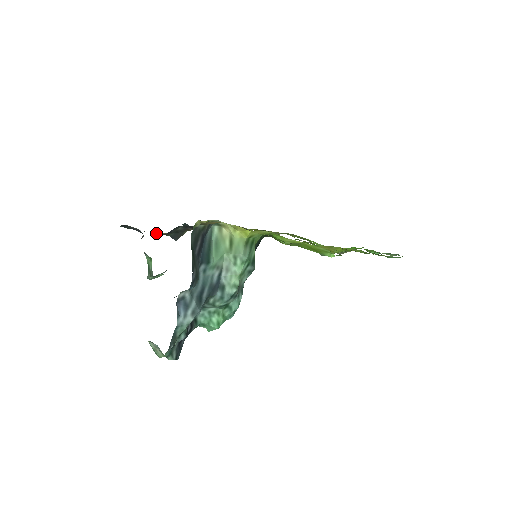
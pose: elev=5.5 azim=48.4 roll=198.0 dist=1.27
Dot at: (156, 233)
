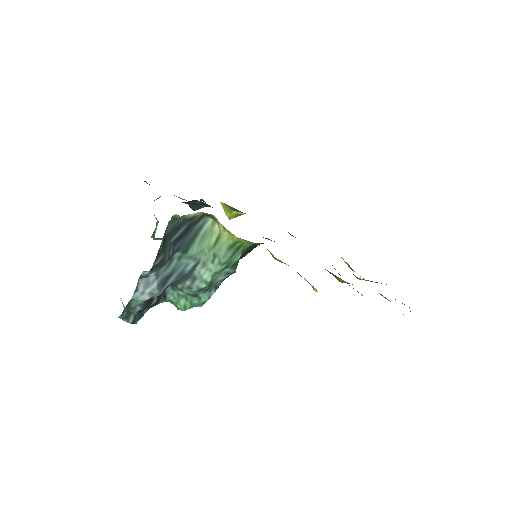
Dot at: (179, 197)
